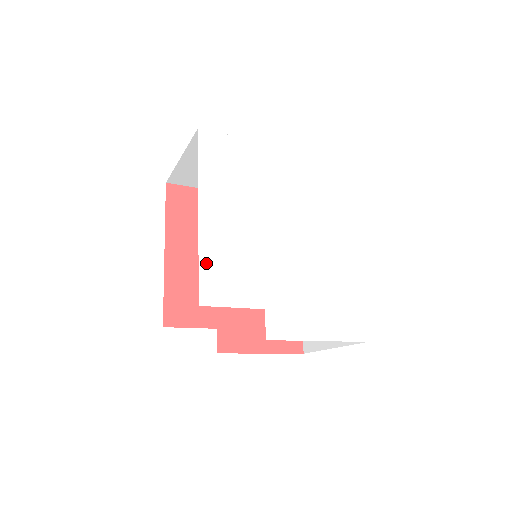
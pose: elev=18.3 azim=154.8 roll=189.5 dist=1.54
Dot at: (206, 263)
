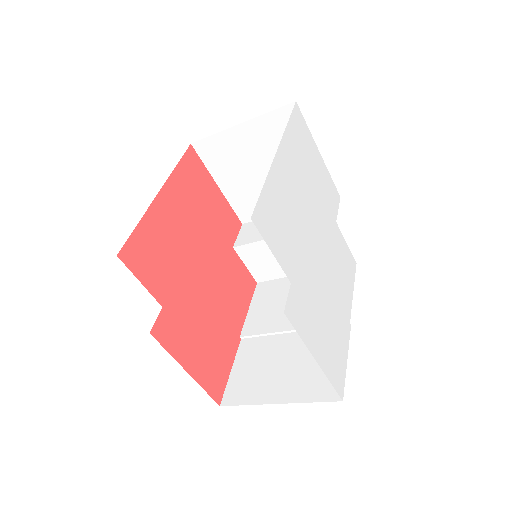
Dot at: (268, 192)
